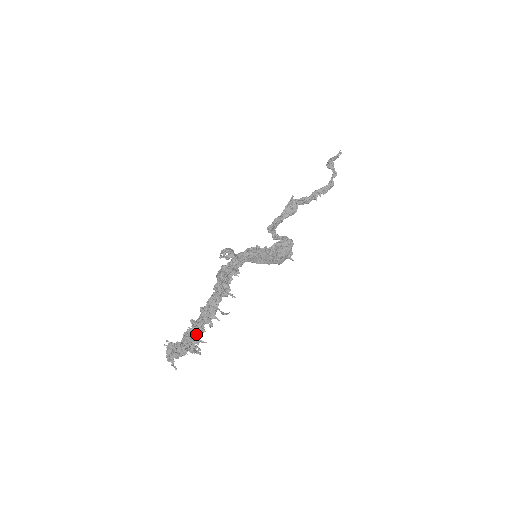
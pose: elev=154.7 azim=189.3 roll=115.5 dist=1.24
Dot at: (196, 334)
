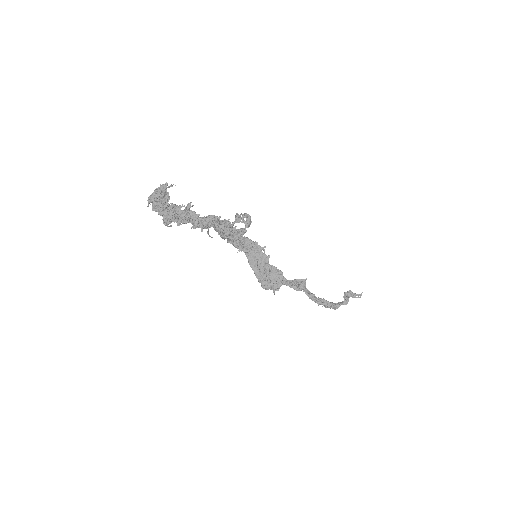
Dot at: (180, 216)
